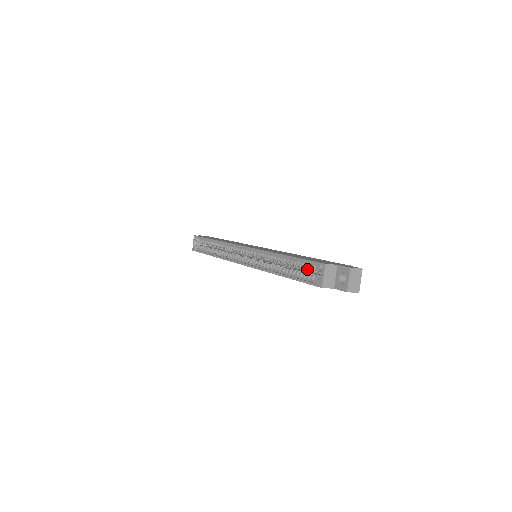
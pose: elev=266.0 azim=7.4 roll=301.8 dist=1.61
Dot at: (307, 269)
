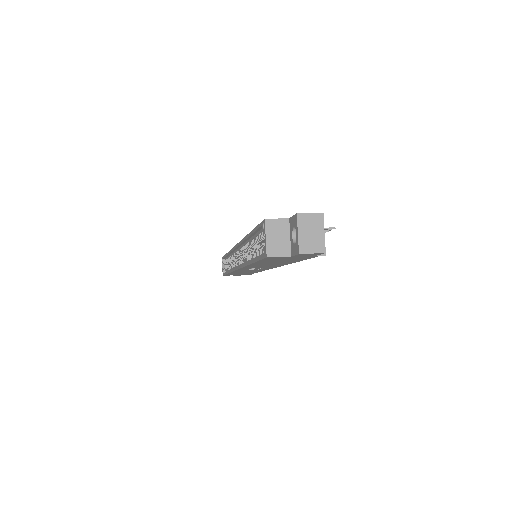
Dot at: occluded
